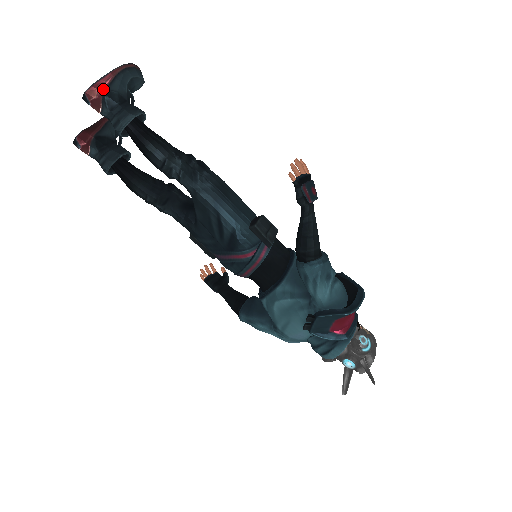
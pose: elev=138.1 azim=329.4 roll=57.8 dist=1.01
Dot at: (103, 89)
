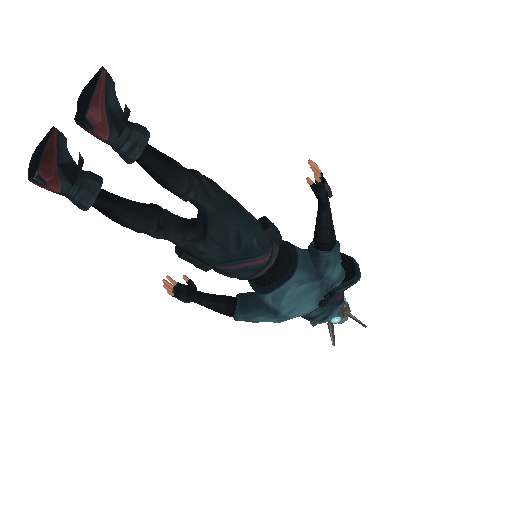
Dot at: (103, 107)
